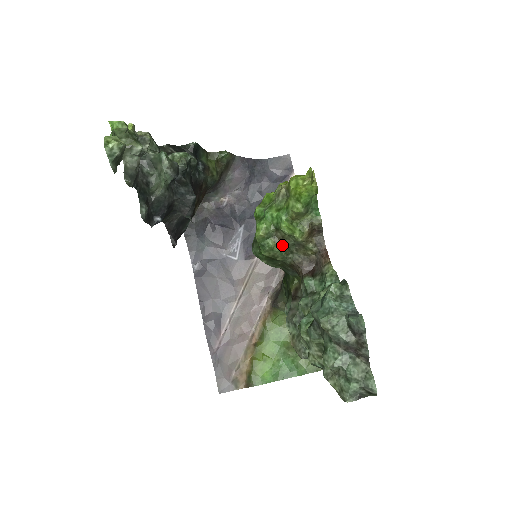
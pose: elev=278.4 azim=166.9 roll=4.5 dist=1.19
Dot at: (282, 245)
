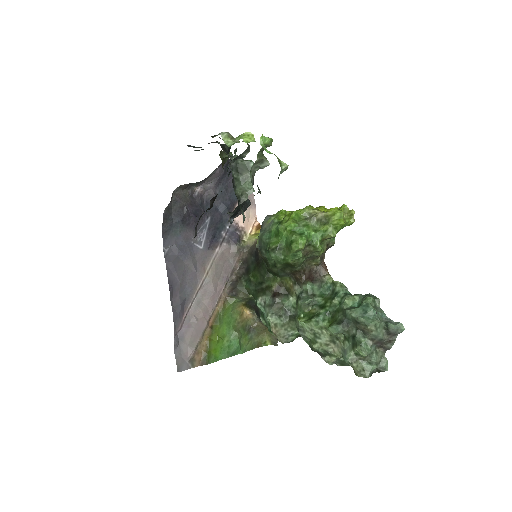
Dot at: (306, 257)
